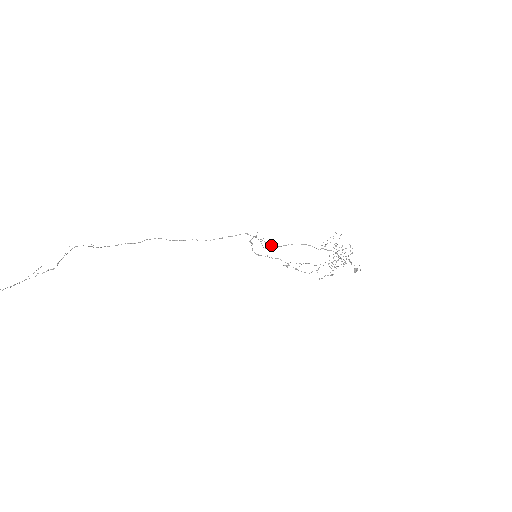
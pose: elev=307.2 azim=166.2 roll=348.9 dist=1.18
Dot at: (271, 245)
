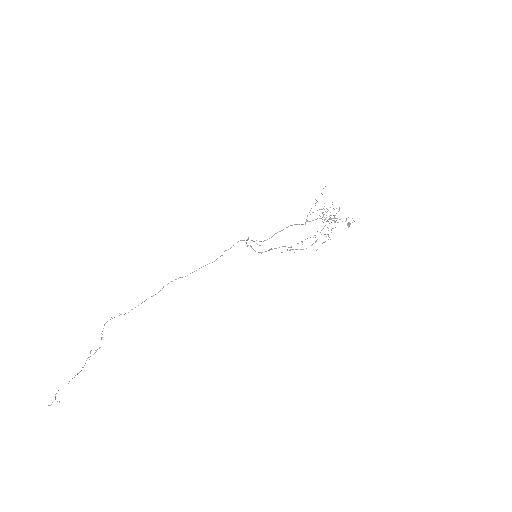
Dot at: (263, 241)
